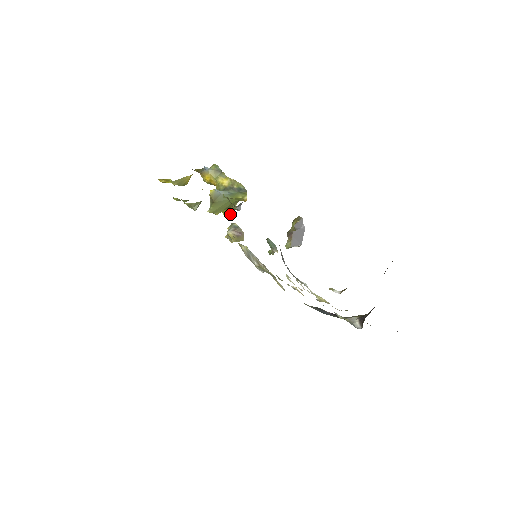
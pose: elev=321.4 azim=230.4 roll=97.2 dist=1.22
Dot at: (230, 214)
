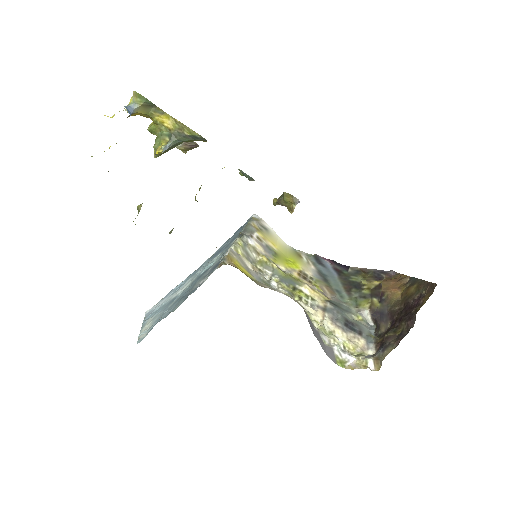
Dot at: occluded
